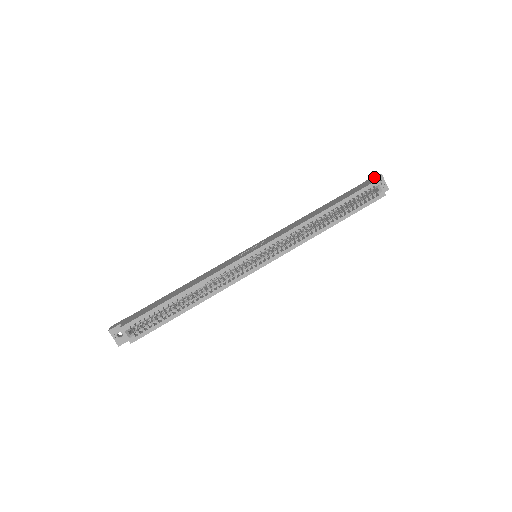
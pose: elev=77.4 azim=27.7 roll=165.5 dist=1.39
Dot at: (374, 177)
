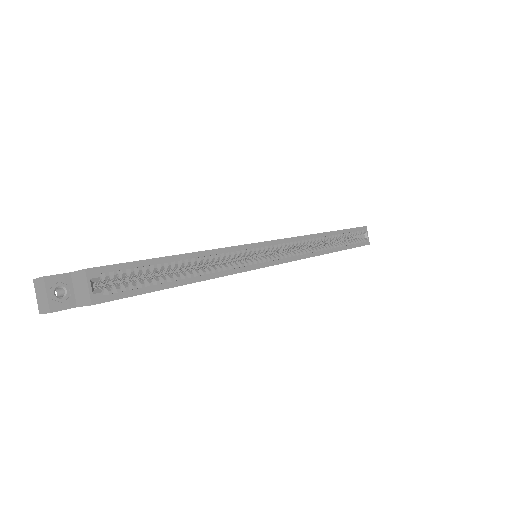
Dot at: occluded
